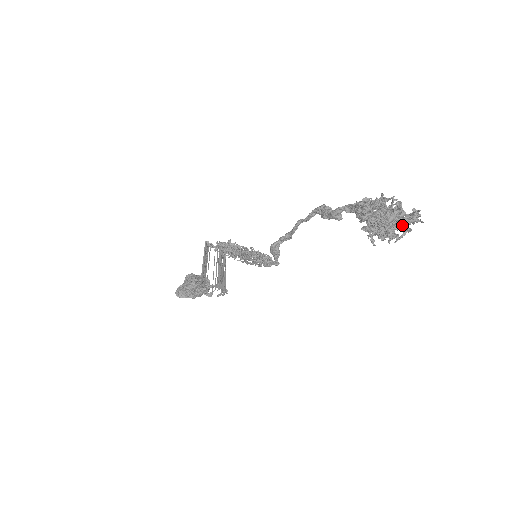
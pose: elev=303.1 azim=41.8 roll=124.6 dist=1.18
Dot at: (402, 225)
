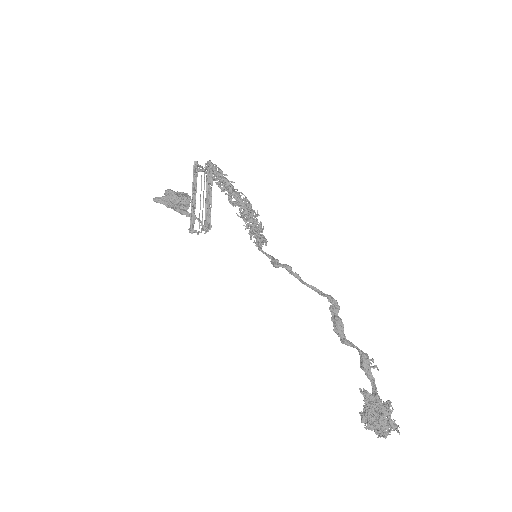
Dot at: occluded
